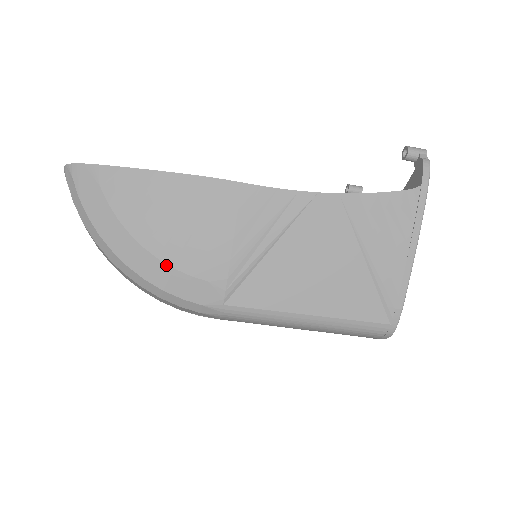
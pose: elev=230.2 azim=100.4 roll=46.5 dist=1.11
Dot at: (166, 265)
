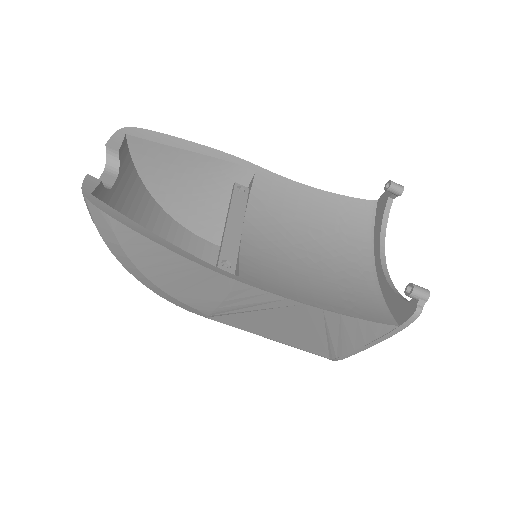
Dot at: (164, 292)
